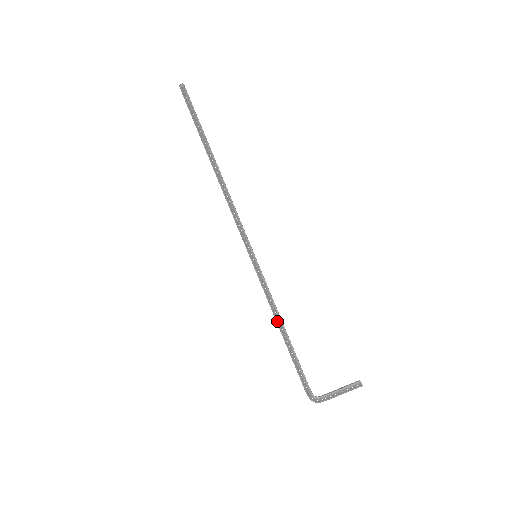
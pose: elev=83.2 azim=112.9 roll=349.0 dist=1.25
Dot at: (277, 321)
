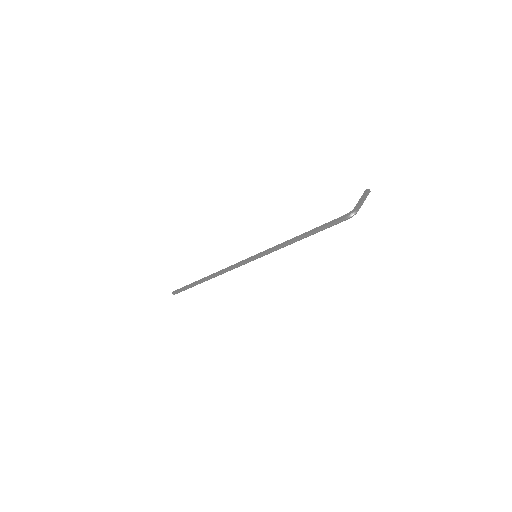
Dot at: (291, 240)
